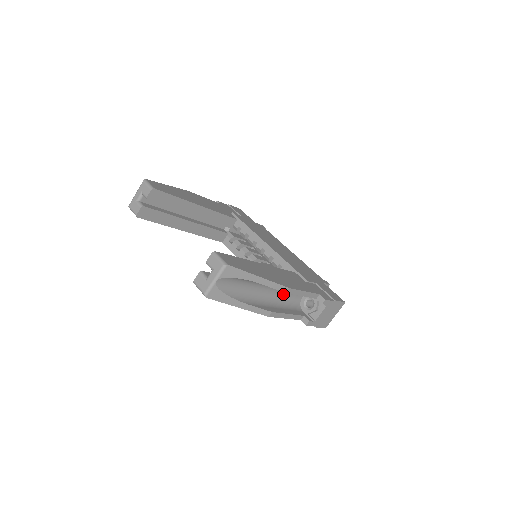
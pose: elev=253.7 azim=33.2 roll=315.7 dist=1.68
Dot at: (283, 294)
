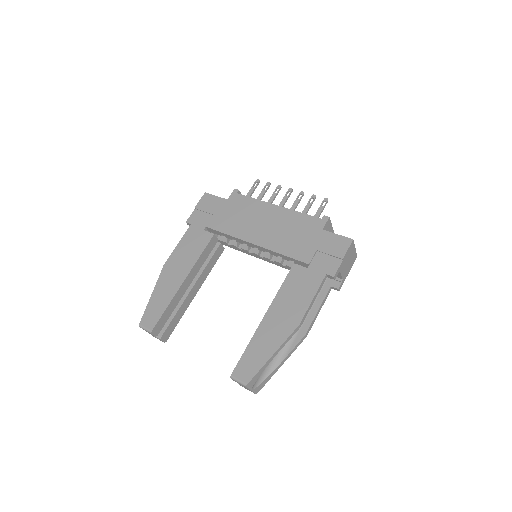
Dot at: occluded
